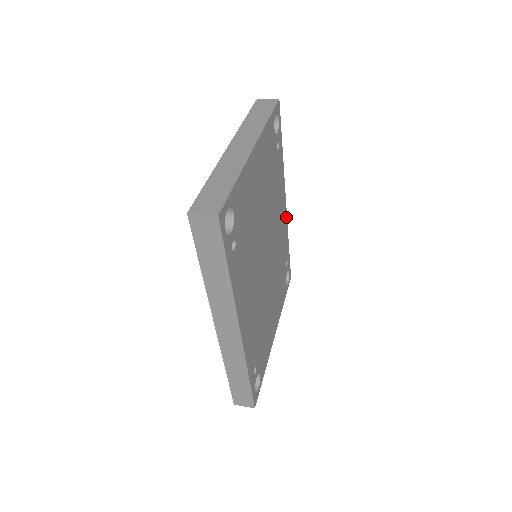
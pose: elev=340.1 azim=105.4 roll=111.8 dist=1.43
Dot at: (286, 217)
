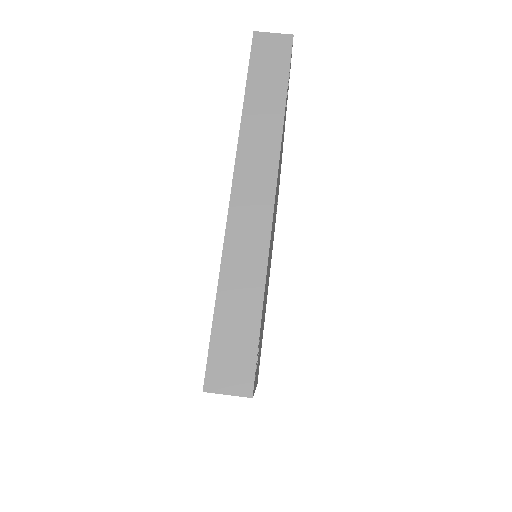
Dot at: occluded
